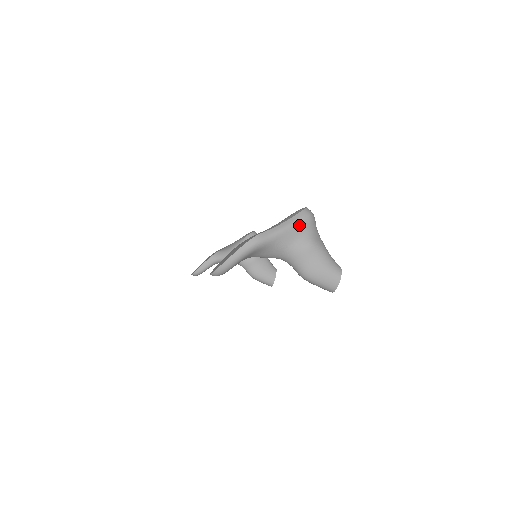
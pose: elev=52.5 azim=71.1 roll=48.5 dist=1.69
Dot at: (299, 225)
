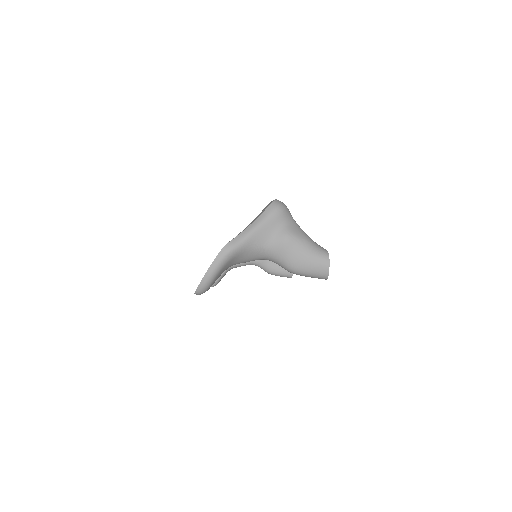
Dot at: (270, 221)
